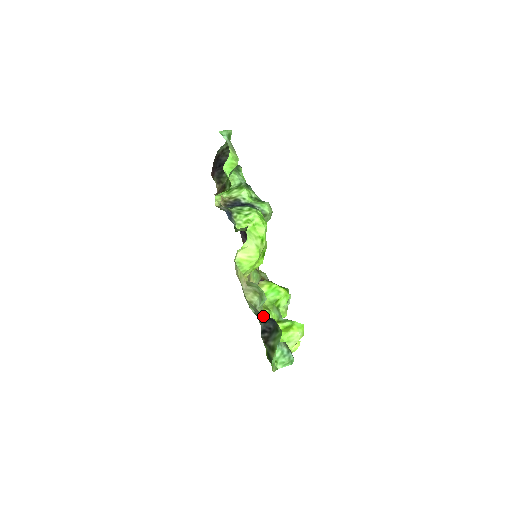
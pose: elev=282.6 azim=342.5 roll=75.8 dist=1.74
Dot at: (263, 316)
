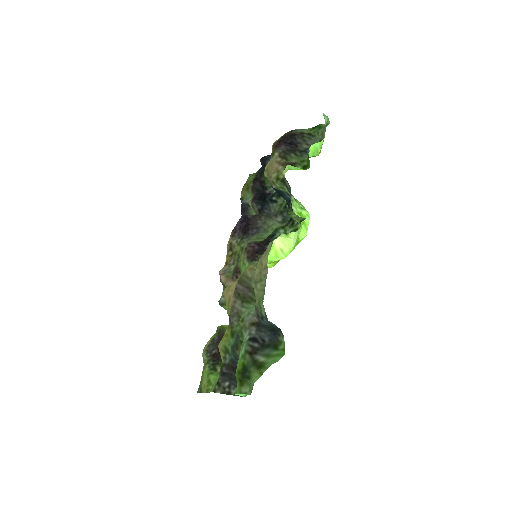
Dot at: occluded
